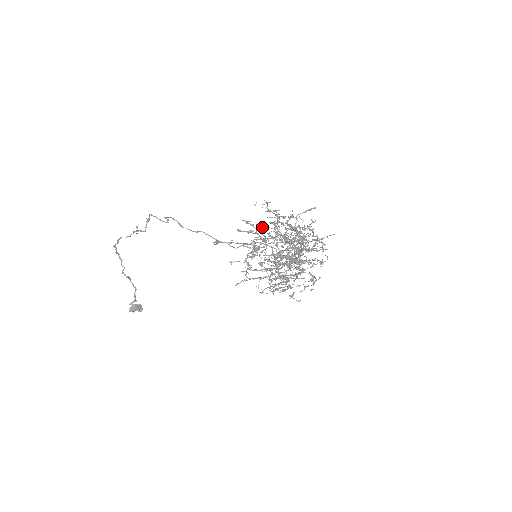
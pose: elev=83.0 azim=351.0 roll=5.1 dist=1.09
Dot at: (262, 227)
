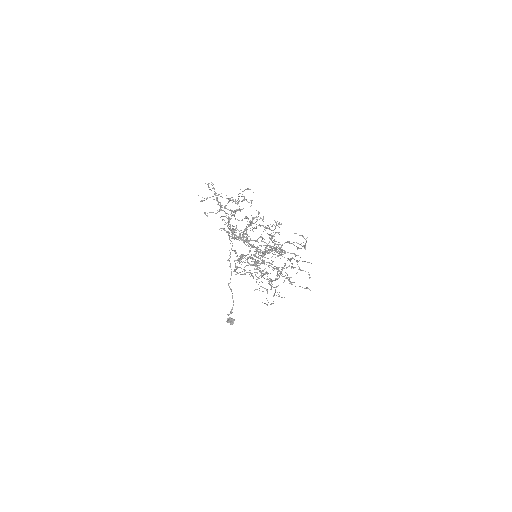
Dot at: occluded
